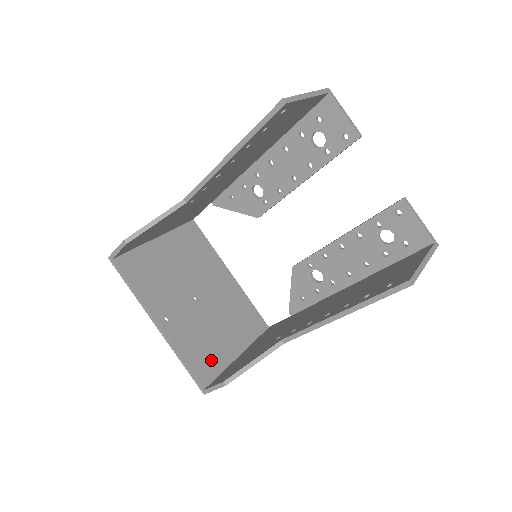
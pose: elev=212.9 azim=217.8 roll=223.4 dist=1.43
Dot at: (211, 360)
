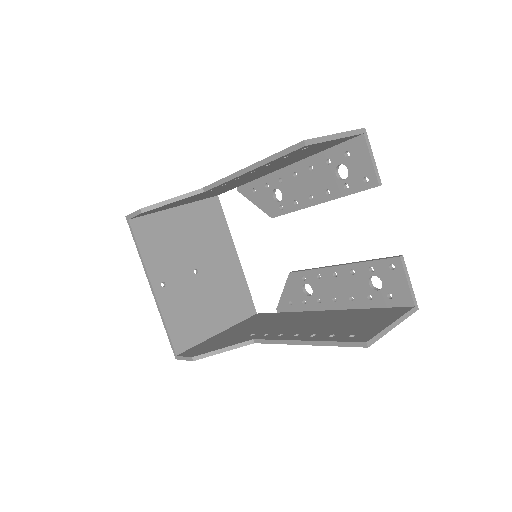
Dot at: (192, 331)
